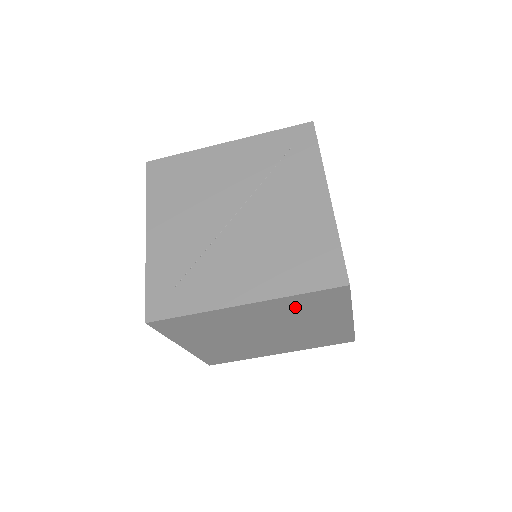
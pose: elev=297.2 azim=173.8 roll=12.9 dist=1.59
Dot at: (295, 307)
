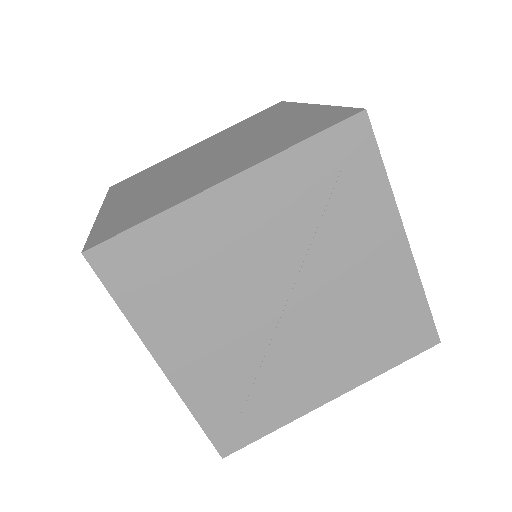
Dot at: occluded
